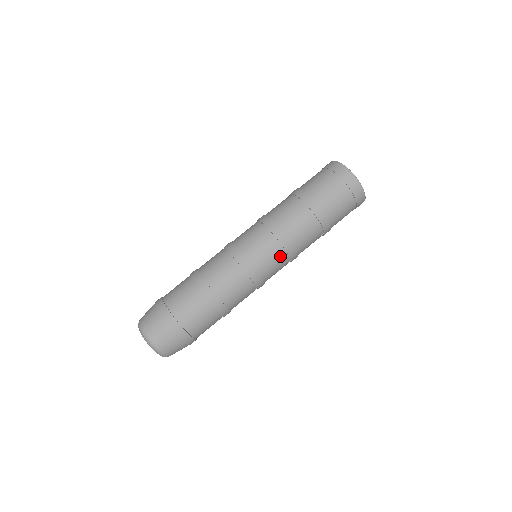
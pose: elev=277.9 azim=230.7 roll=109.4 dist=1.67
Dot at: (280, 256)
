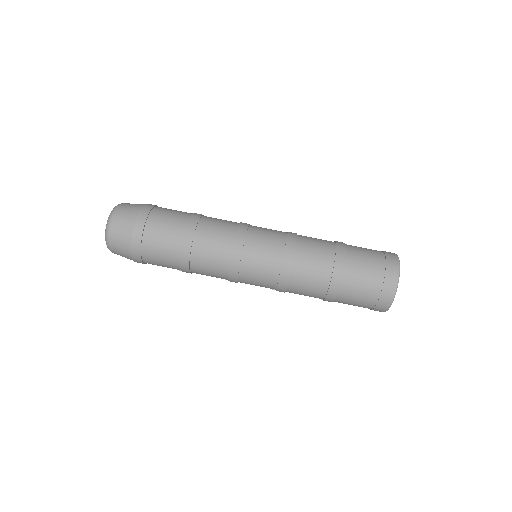
Dot at: (269, 281)
